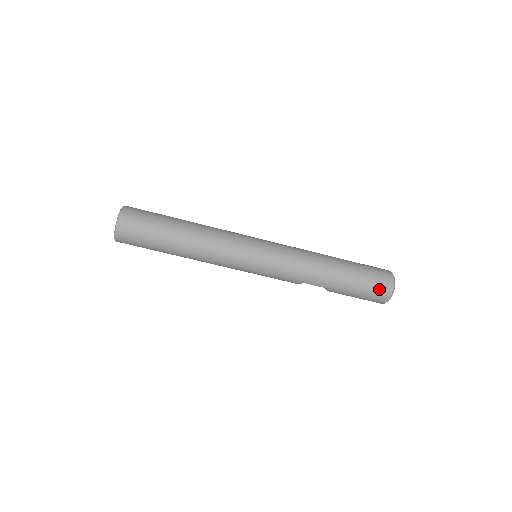
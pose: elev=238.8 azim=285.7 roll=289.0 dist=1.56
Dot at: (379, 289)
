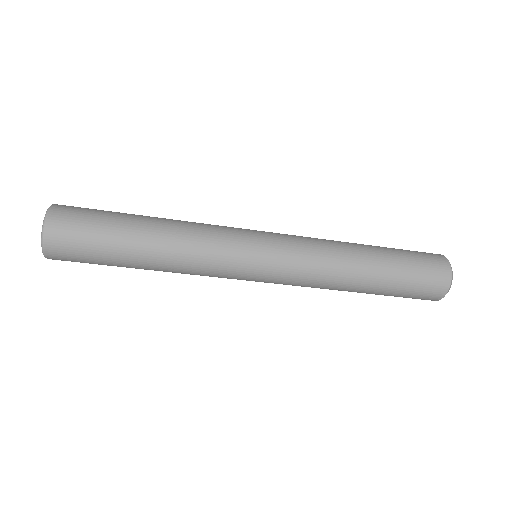
Dot at: occluded
